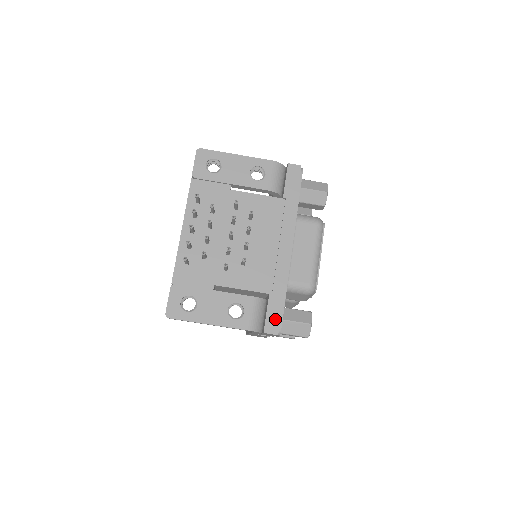
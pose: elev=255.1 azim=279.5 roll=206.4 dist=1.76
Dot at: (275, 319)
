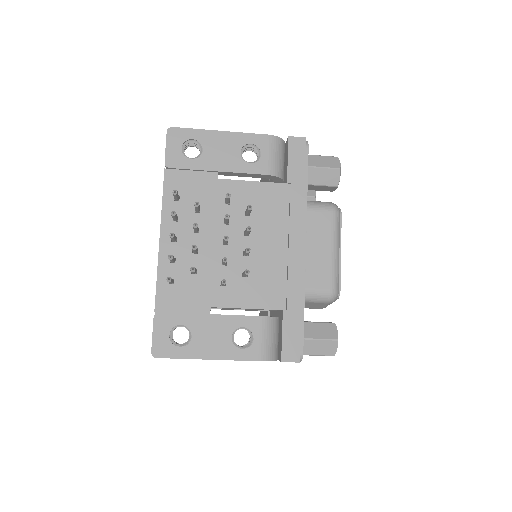
Dot at: (294, 342)
